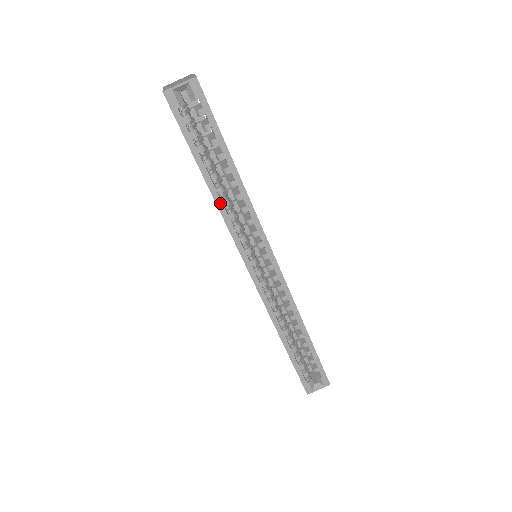
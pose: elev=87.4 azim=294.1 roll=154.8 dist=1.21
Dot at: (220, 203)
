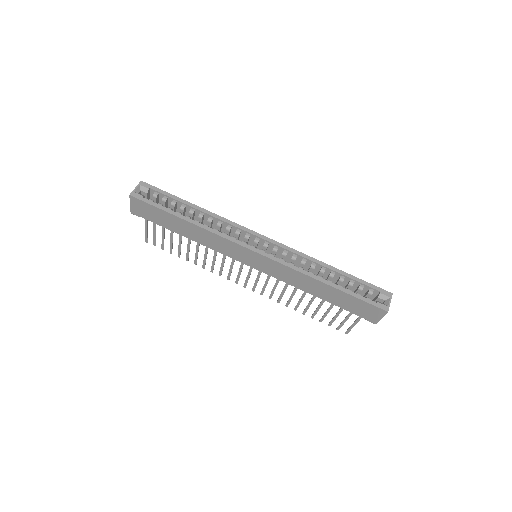
Dot at: (203, 226)
